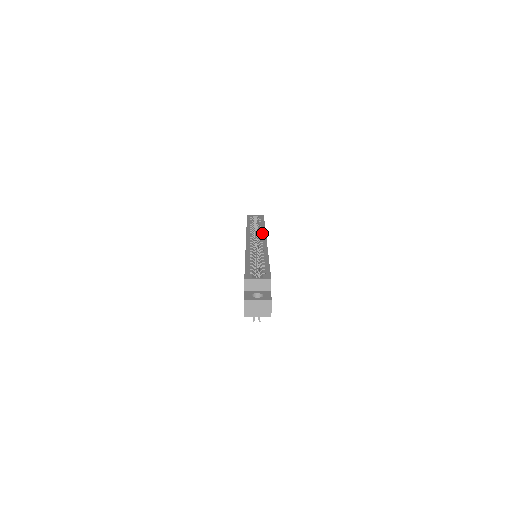
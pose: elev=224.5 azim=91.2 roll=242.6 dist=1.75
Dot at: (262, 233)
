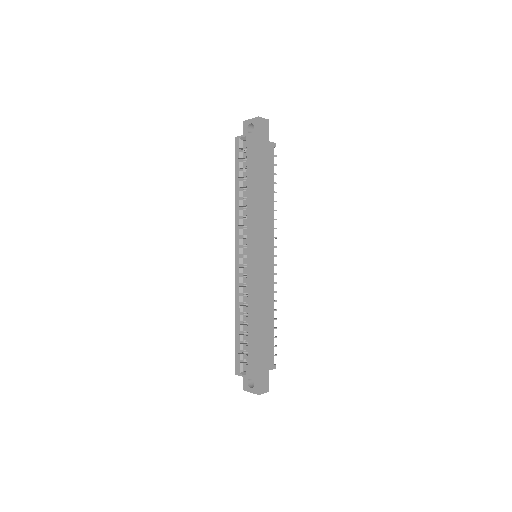
Dot at: (247, 229)
